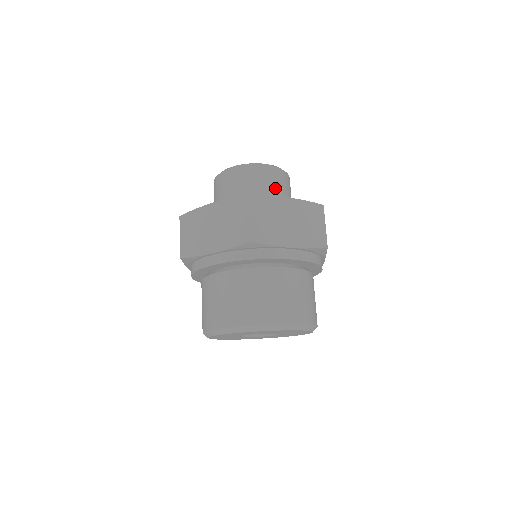
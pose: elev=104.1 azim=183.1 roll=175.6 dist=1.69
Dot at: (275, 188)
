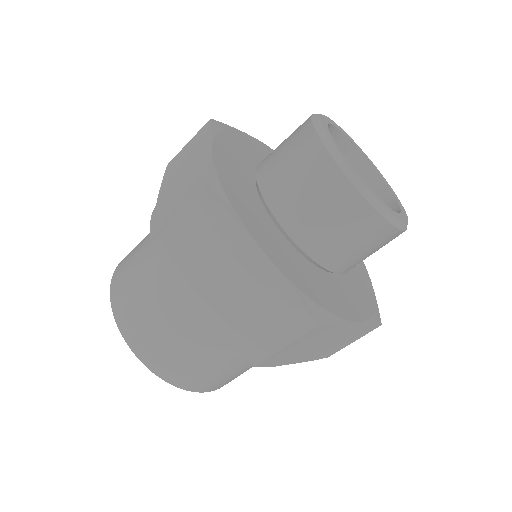
Dot at: (367, 255)
